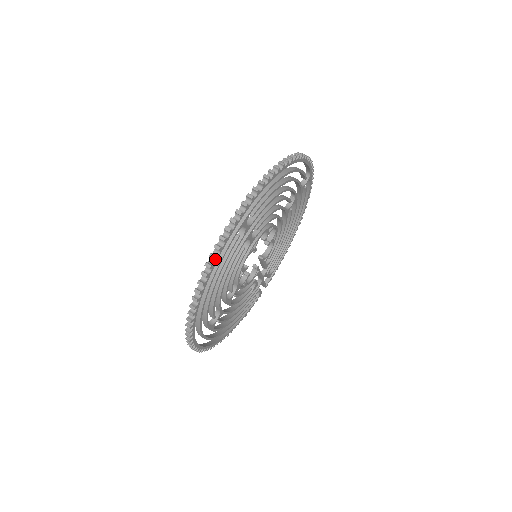
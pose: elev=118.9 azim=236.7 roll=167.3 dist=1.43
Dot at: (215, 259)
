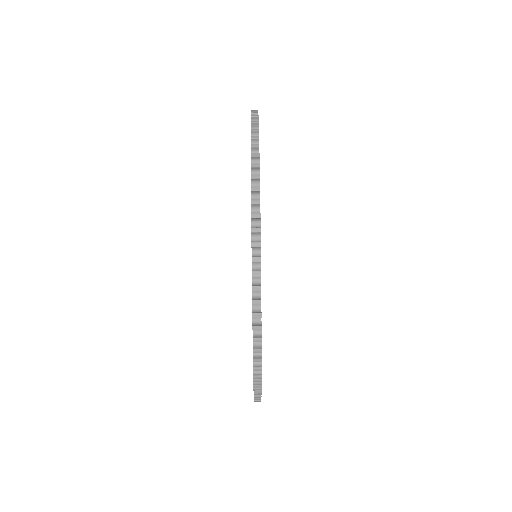
Dot at: (260, 219)
